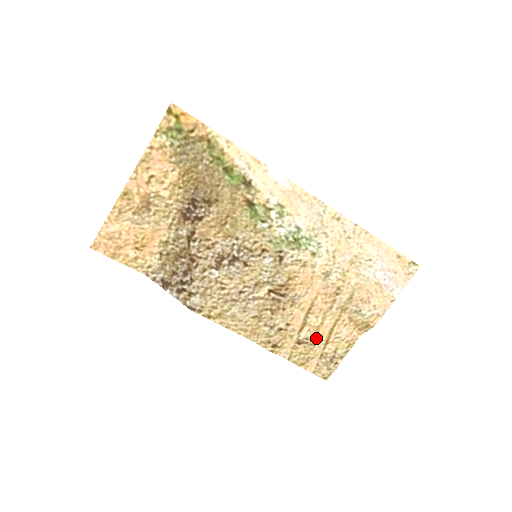
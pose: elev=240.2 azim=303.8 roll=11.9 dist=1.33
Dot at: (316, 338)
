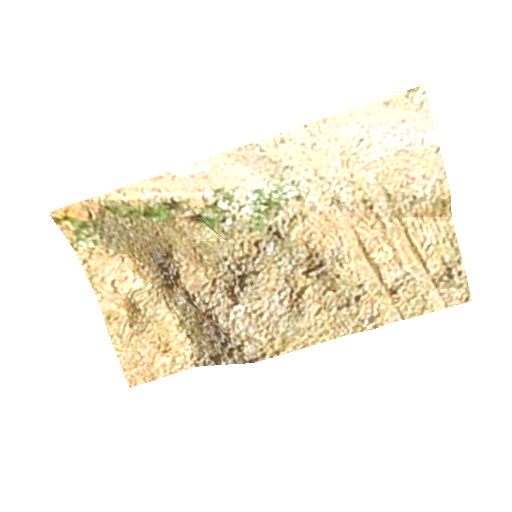
Dot at: (406, 270)
